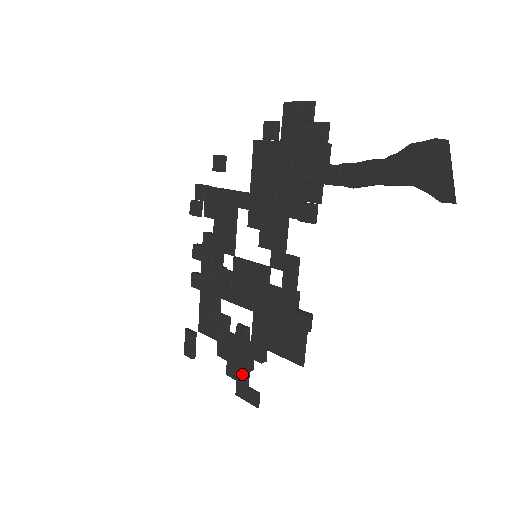
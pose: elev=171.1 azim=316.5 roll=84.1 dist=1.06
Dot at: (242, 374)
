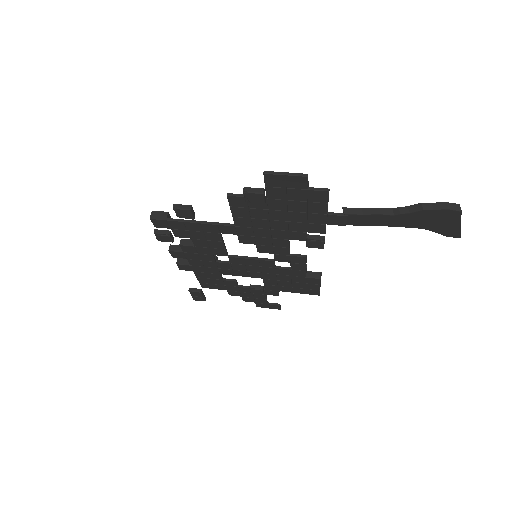
Dot at: (260, 301)
